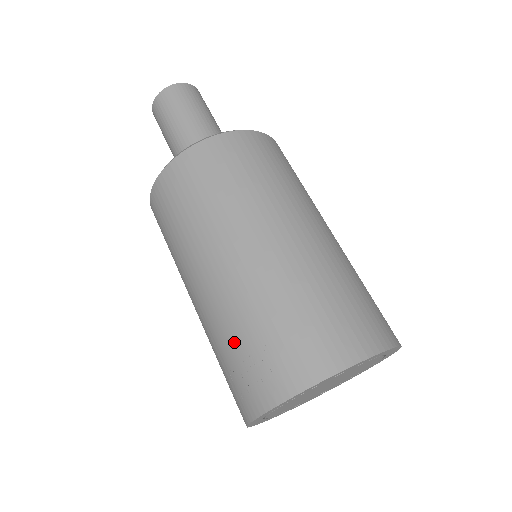
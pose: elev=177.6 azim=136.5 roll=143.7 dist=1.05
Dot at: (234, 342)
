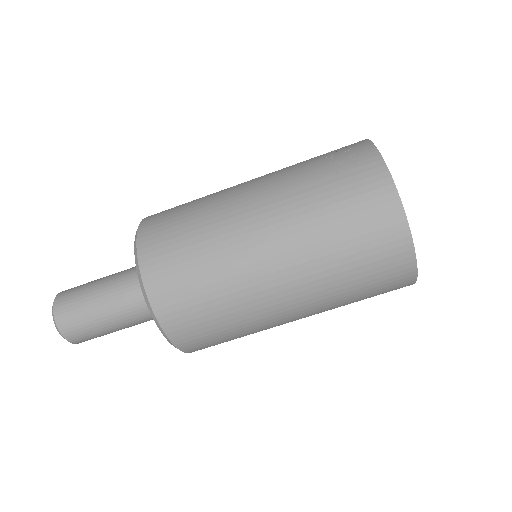
Dot at: (311, 165)
